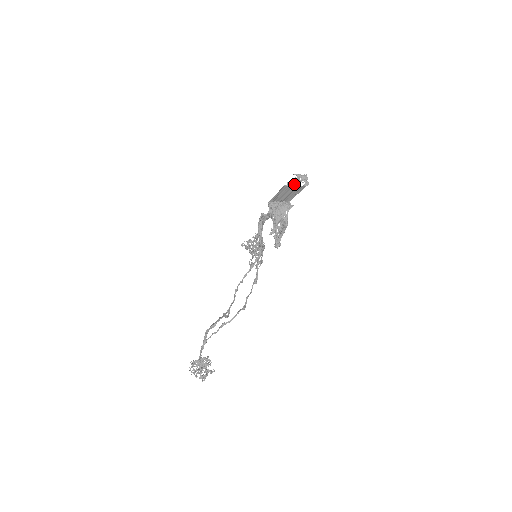
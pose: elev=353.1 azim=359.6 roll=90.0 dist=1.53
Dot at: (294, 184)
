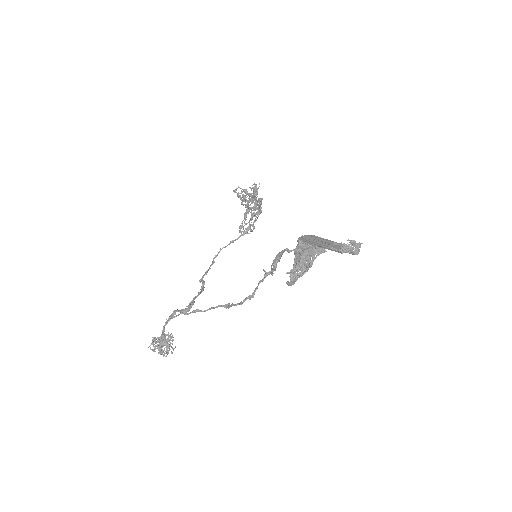
Dot at: (343, 251)
